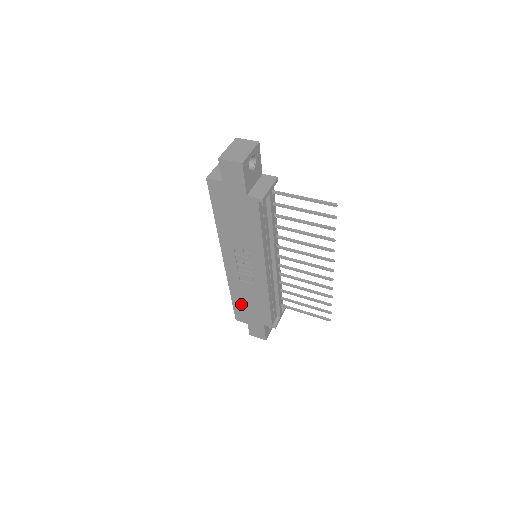
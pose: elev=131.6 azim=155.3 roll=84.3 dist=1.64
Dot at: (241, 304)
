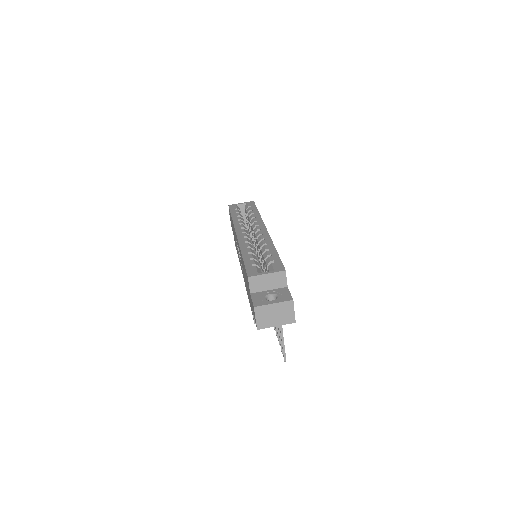
Dot at: occluded
